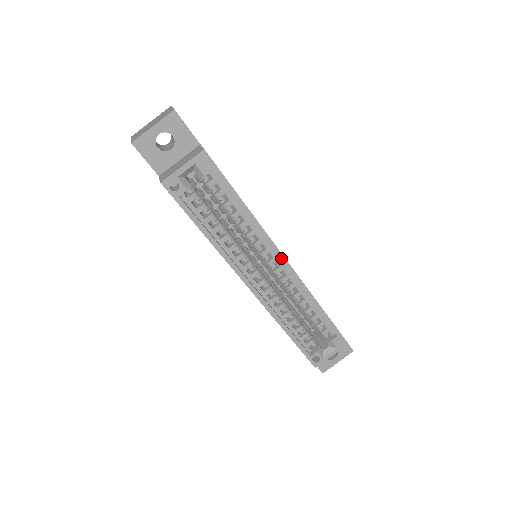
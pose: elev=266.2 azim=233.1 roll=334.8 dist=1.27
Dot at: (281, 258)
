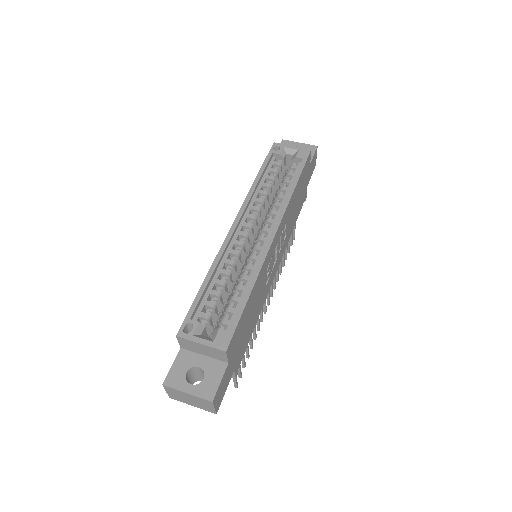
Dot at: (275, 228)
